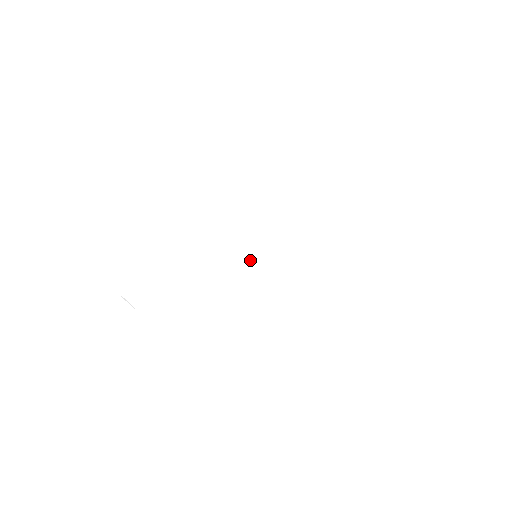
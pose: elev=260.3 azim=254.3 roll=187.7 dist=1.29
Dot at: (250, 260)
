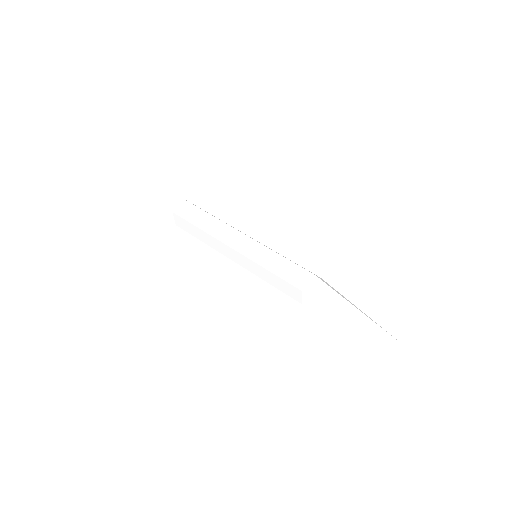
Dot at: (257, 241)
